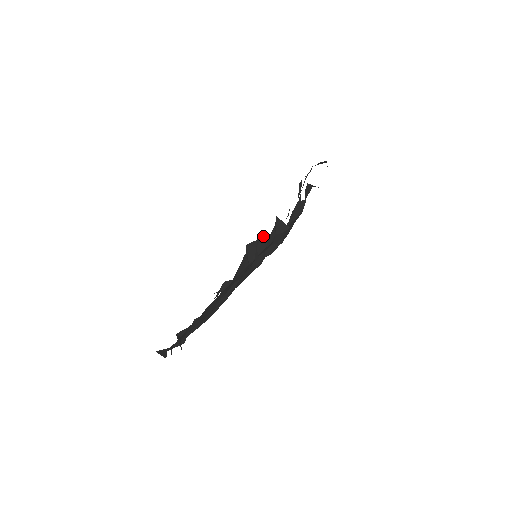
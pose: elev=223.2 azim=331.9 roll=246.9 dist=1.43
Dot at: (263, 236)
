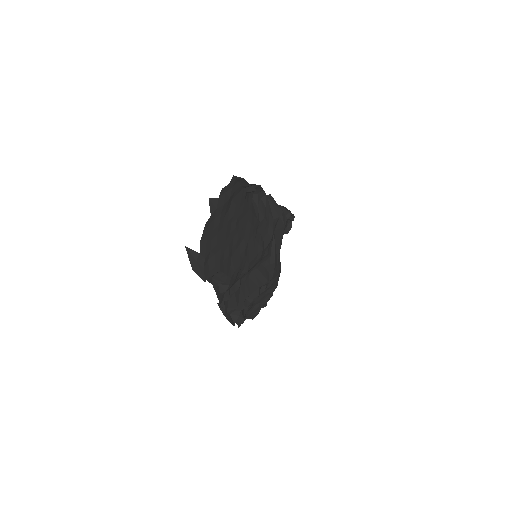
Dot at: (261, 200)
